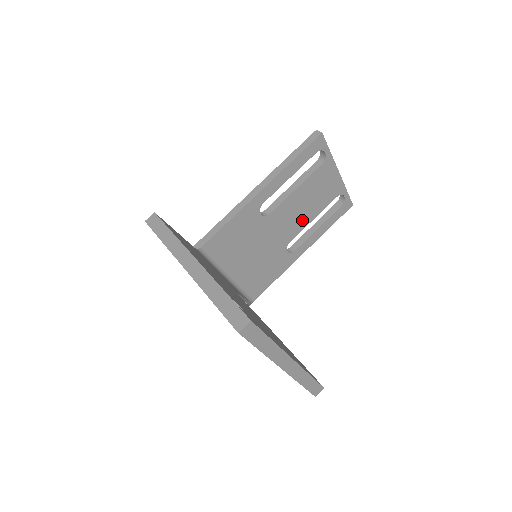
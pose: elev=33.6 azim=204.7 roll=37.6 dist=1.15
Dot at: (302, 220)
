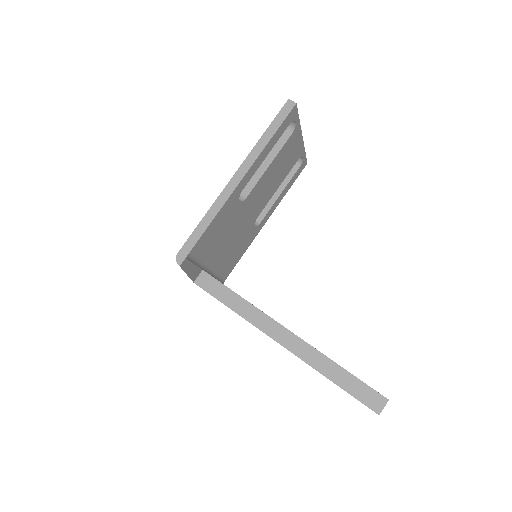
Dot at: (269, 193)
